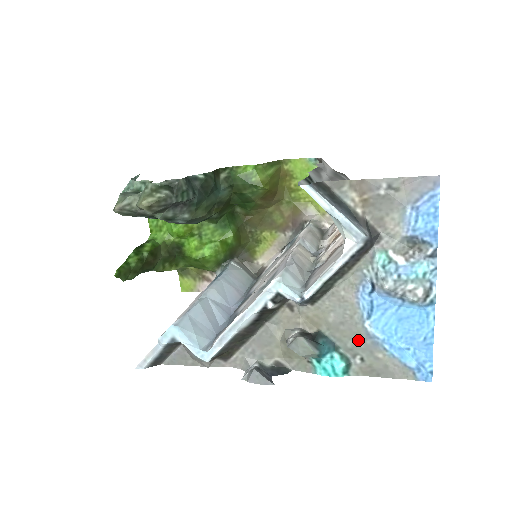
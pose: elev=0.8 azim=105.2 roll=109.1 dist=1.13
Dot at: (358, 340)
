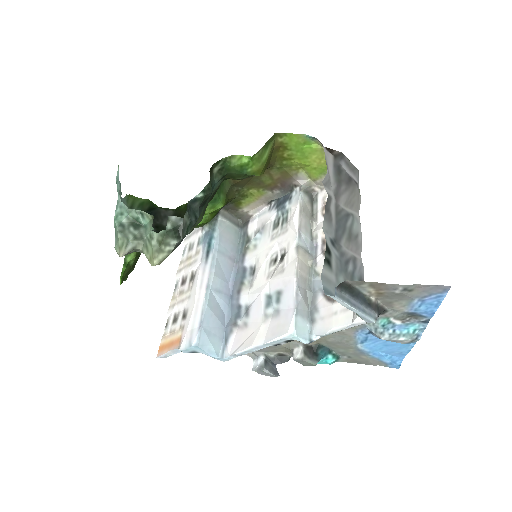
Dot at: (349, 350)
